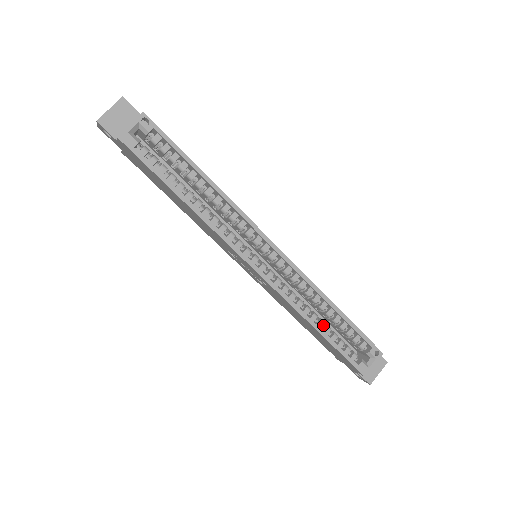
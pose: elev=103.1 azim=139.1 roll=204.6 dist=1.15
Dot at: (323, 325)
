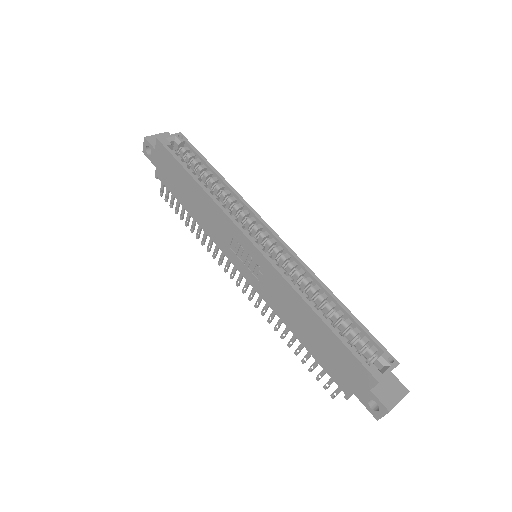
Dot at: occluded
